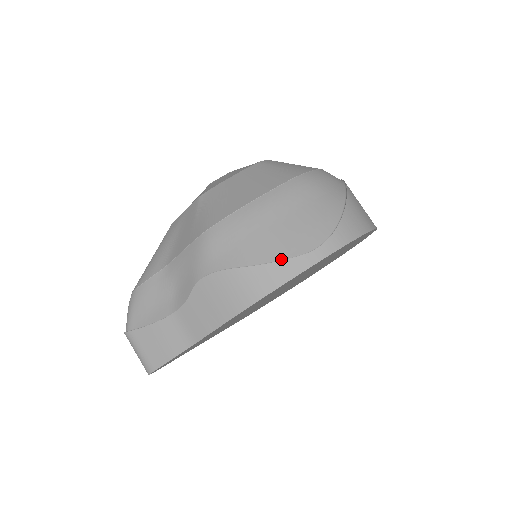
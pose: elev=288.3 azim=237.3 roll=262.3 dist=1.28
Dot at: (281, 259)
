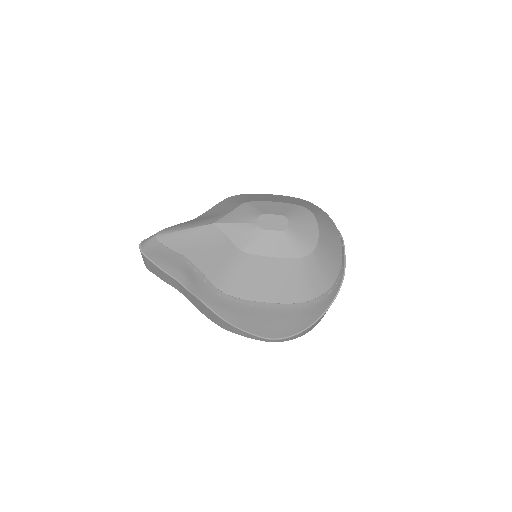
Dot at: (250, 332)
